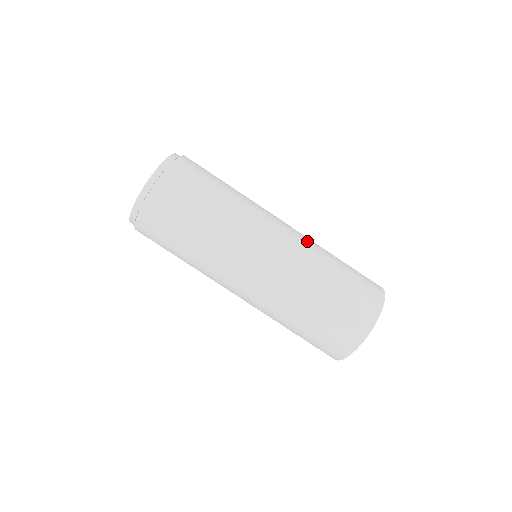
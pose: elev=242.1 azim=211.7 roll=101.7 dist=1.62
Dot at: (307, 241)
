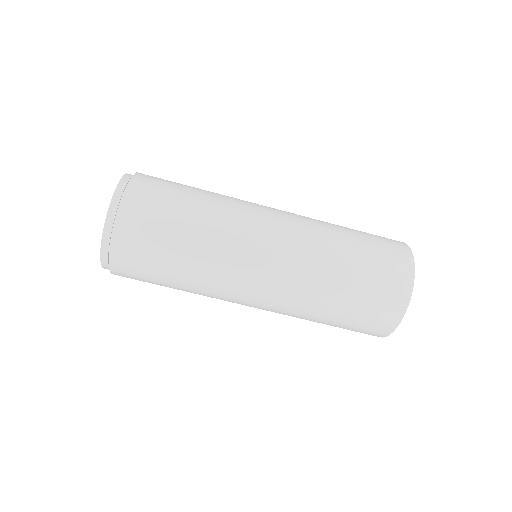
Dot at: (302, 265)
